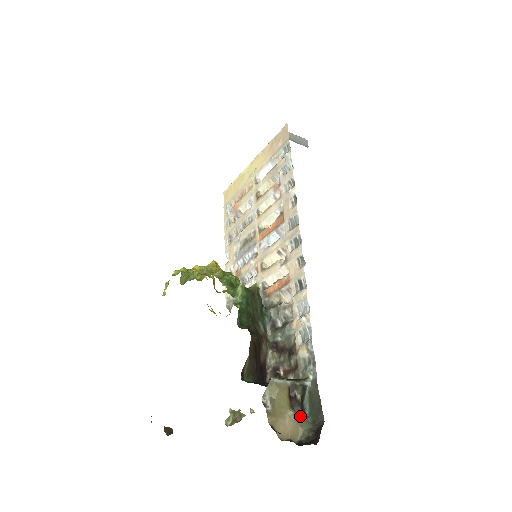
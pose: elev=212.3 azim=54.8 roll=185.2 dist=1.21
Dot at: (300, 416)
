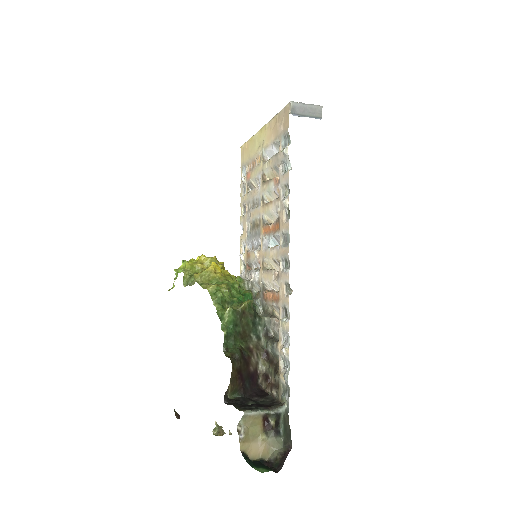
Dot at: (273, 438)
